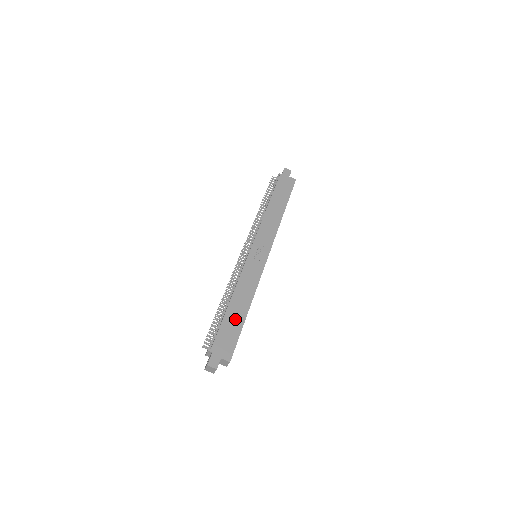
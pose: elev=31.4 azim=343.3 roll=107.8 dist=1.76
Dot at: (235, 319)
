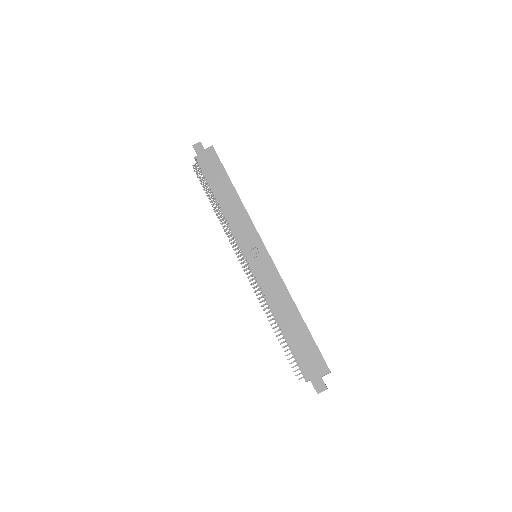
Dot at: (298, 333)
